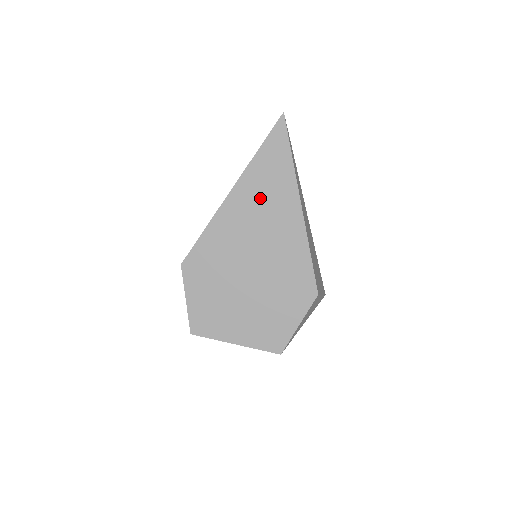
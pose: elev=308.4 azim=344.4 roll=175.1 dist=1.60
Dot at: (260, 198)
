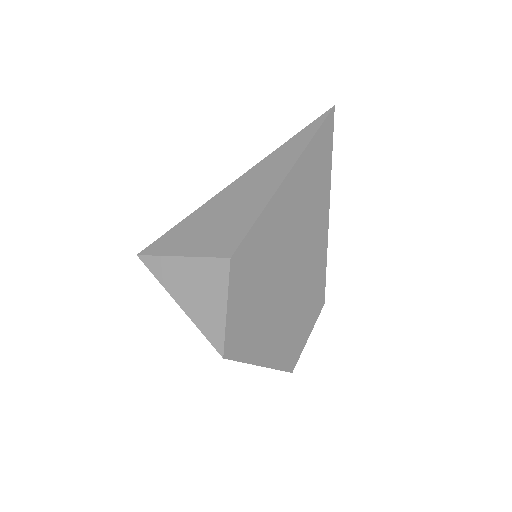
Dot at: (307, 190)
